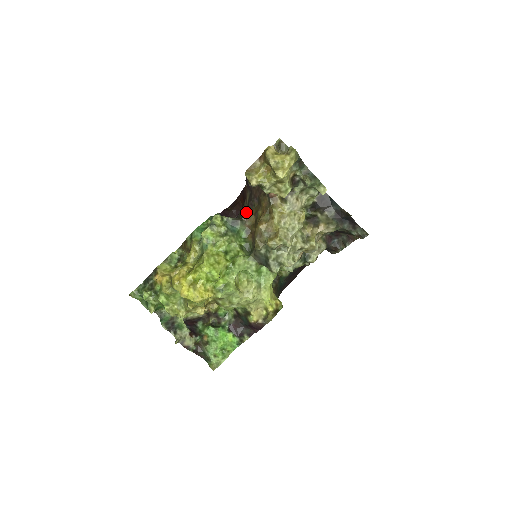
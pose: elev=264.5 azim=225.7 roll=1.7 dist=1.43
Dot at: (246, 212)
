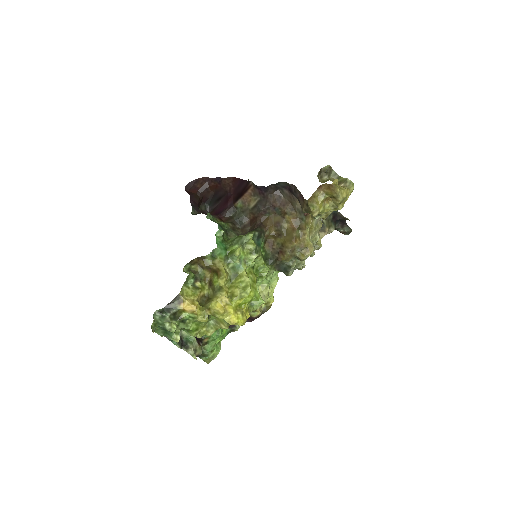
Dot at: (248, 214)
